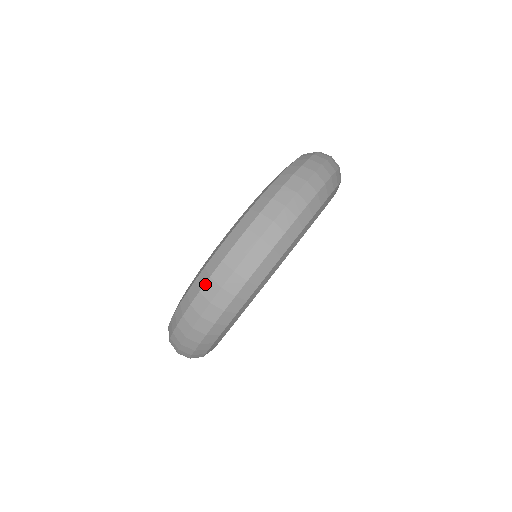
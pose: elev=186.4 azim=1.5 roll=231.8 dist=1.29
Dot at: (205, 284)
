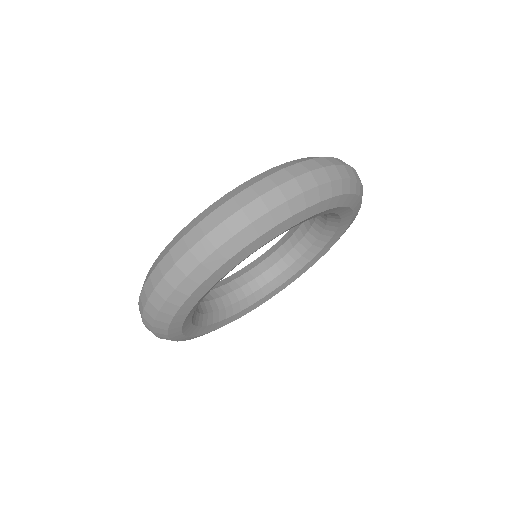
Dot at: (207, 217)
